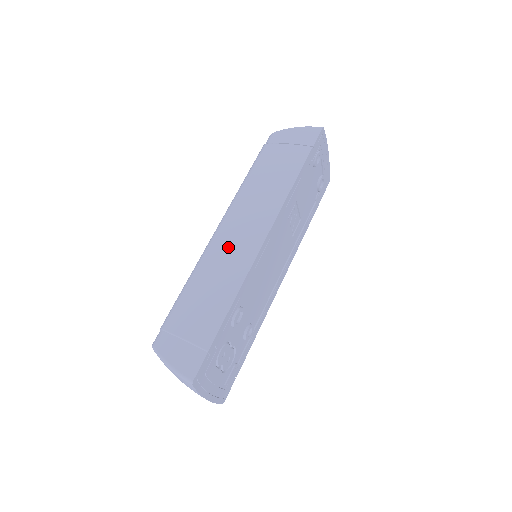
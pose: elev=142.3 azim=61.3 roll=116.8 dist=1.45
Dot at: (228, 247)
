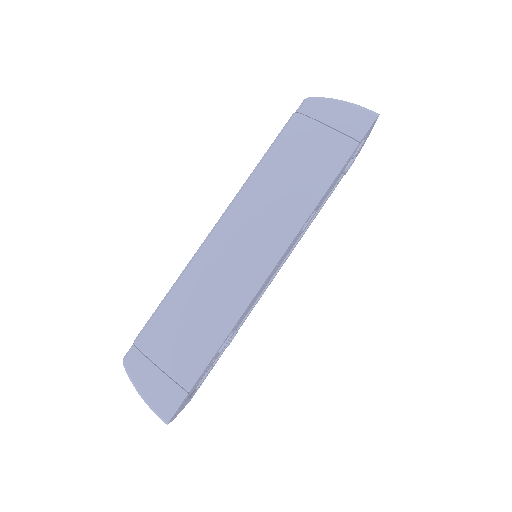
Dot at: (229, 261)
